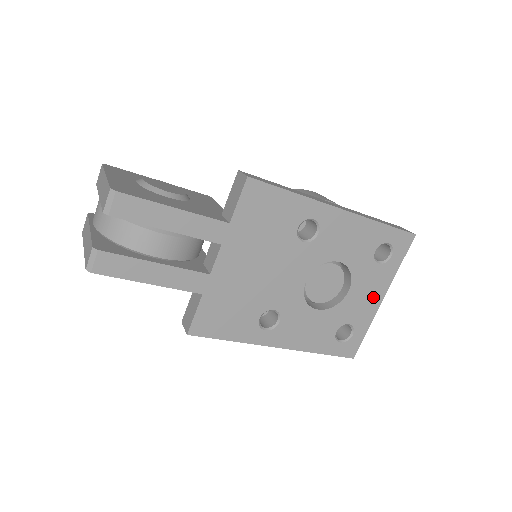
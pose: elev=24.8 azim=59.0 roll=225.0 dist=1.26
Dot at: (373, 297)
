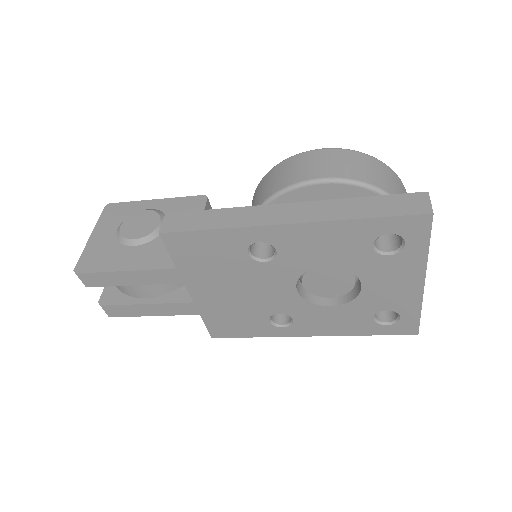
Dot at: (405, 284)
